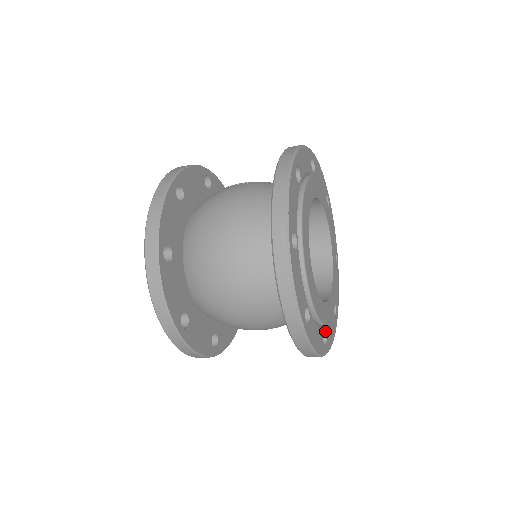
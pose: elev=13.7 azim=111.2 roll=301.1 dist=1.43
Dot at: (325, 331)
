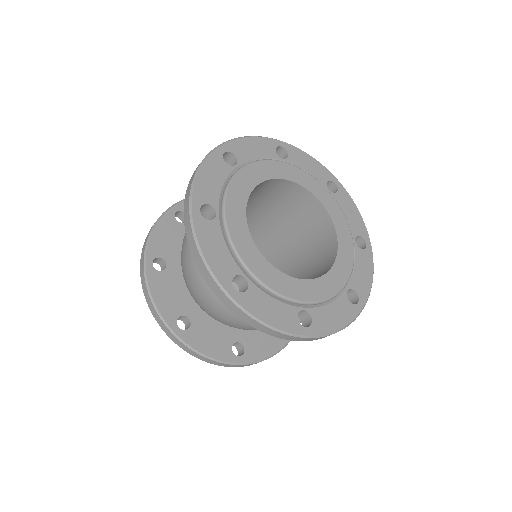
Dot at: (308, 311)
